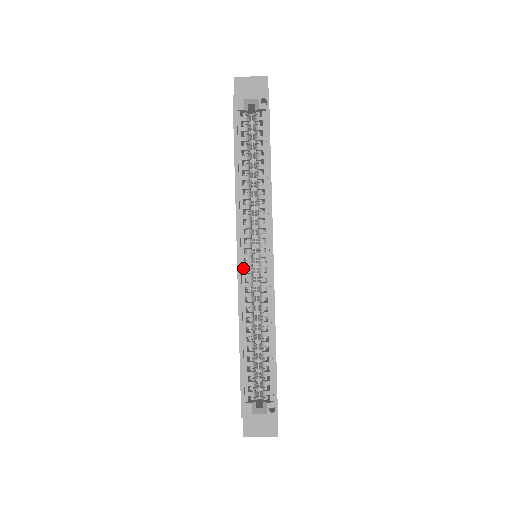
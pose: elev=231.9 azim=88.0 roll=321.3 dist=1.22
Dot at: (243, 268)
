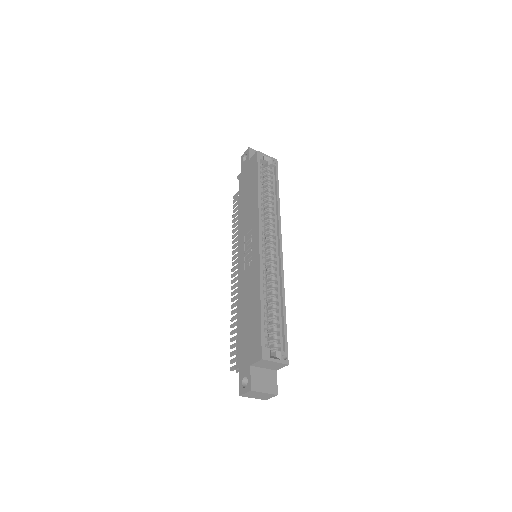
Dot at: (261, 249)
